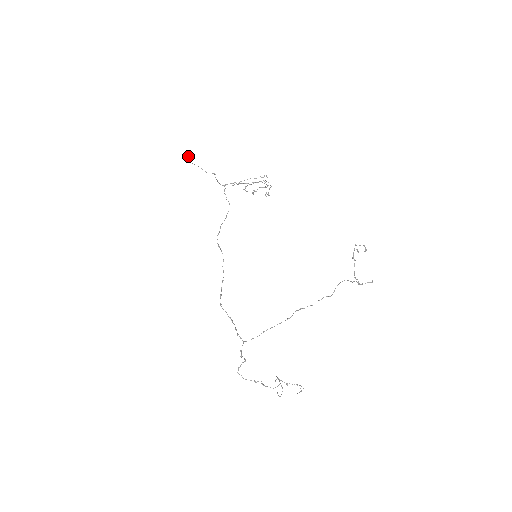
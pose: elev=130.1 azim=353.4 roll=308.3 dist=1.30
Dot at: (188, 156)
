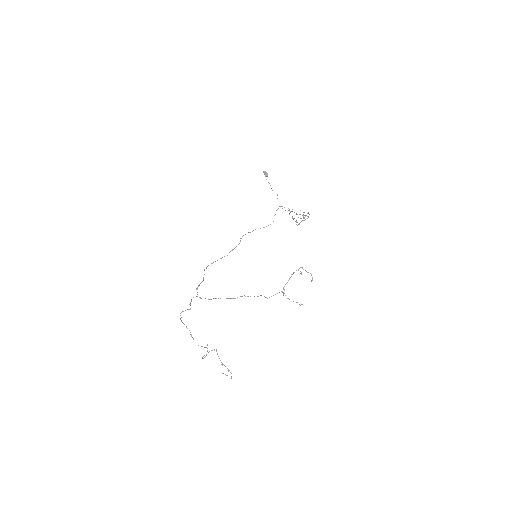
Dot at: (267, 174)
